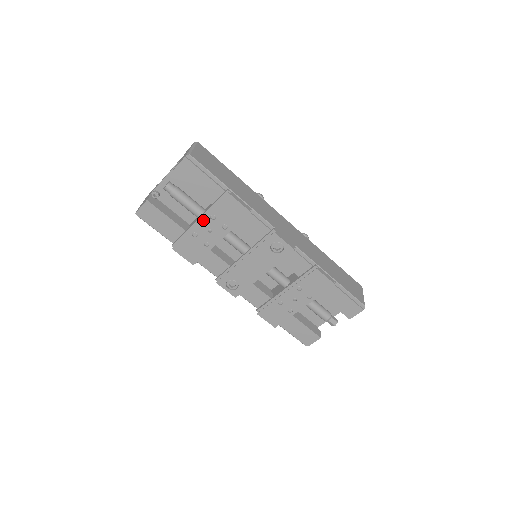
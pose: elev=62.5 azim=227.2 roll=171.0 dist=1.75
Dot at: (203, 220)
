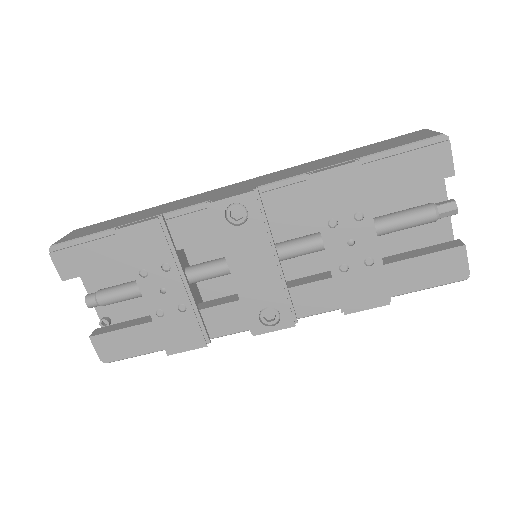
Dot at: (142, 289)
